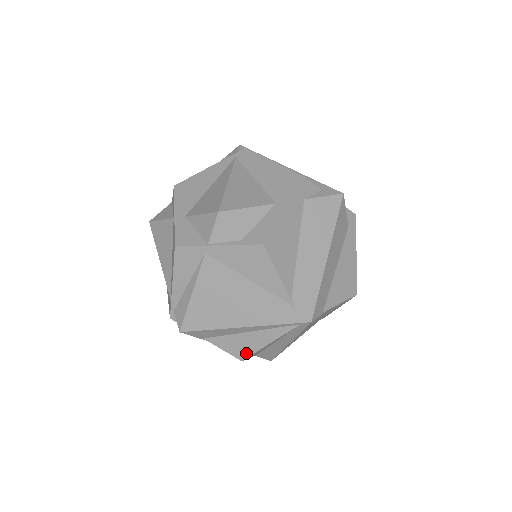
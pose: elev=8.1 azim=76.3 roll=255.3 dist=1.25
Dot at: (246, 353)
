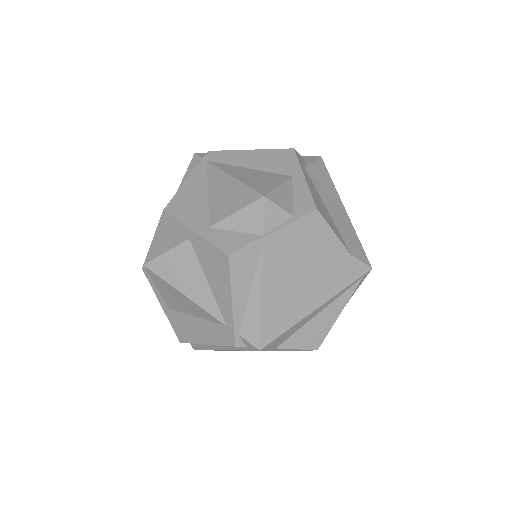
Dot at: (320, 338)
